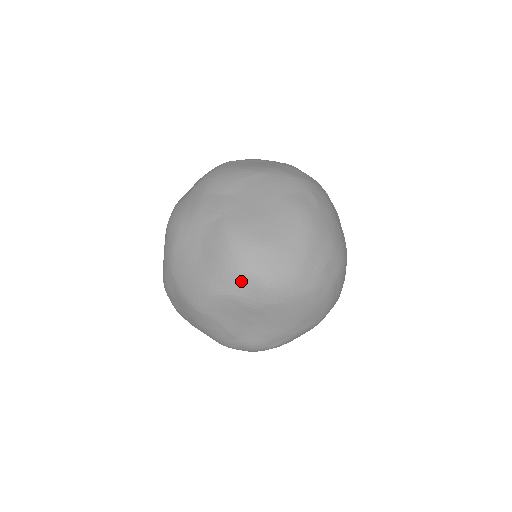
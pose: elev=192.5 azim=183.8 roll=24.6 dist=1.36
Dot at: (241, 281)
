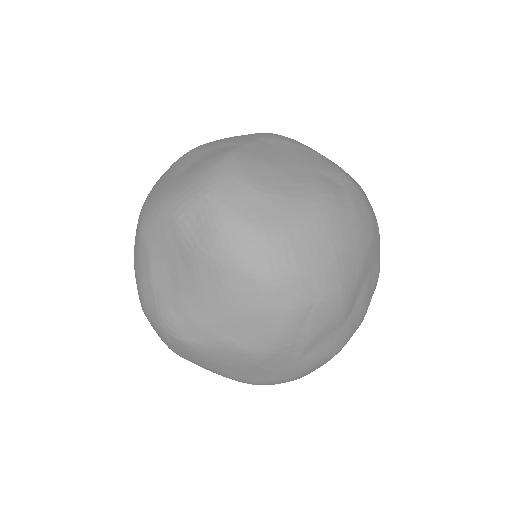
Dot at: (196, 203)
